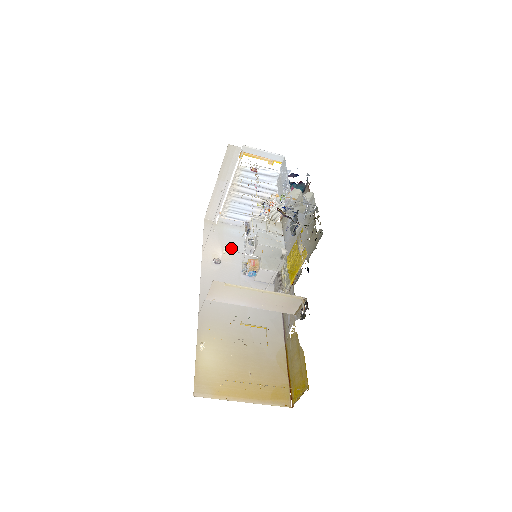
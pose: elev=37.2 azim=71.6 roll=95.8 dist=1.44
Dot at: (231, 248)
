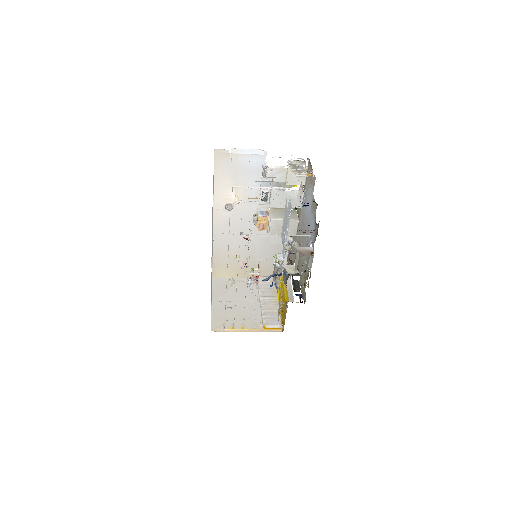
Dot at: occluded
